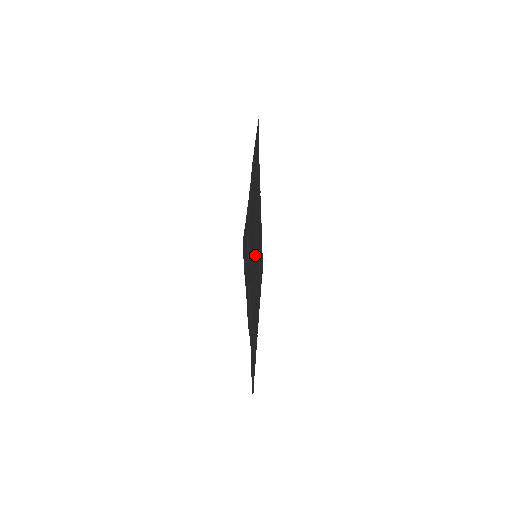
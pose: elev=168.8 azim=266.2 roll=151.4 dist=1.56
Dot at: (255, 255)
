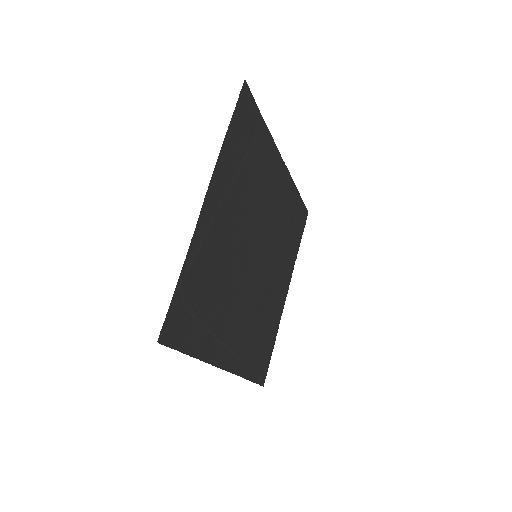
Dot at: (253, 257)
